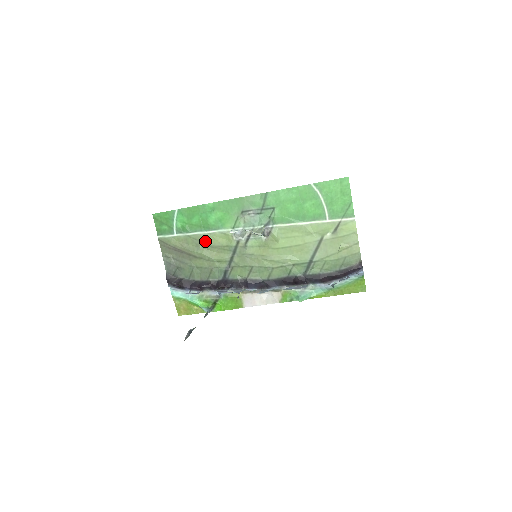
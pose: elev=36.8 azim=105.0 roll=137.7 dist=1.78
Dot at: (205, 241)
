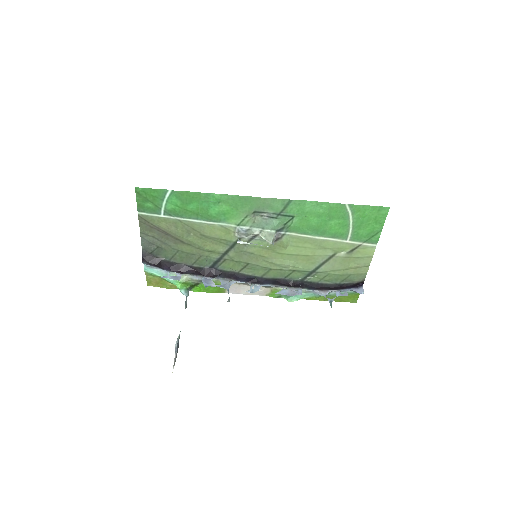
Dot at: (199, 230)
